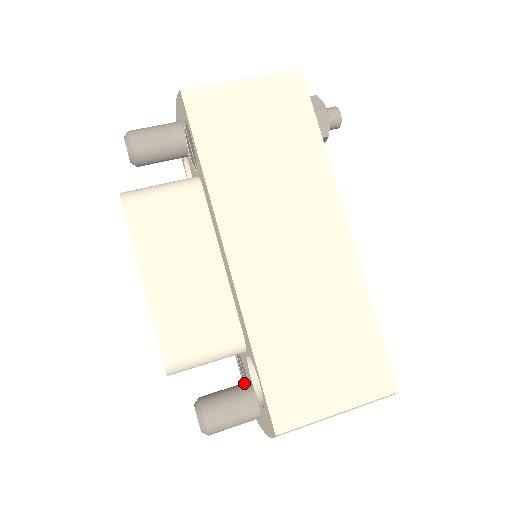
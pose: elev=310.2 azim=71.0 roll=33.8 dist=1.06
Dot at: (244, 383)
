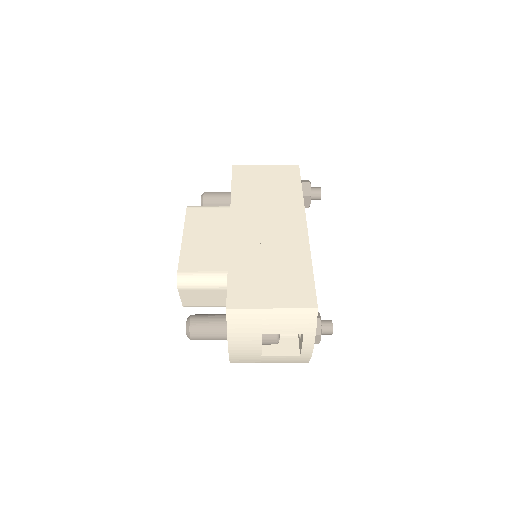
Dot at: occluded
